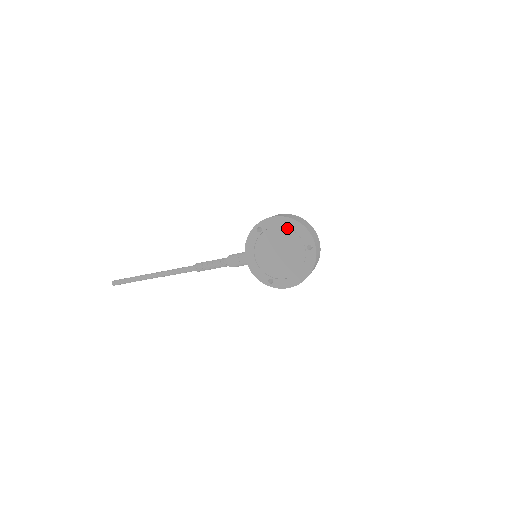
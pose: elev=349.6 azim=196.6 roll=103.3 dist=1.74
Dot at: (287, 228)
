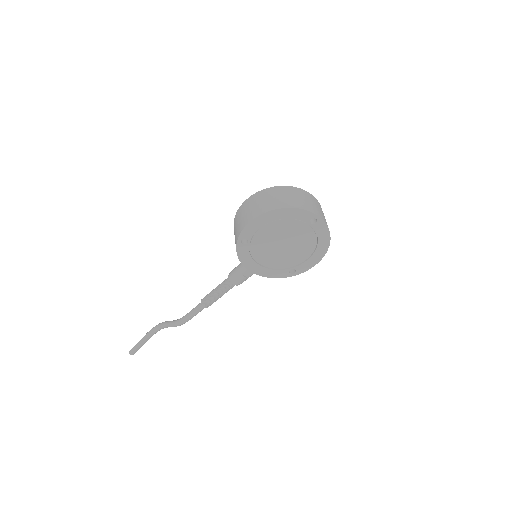
Dot at: (274, 221)
